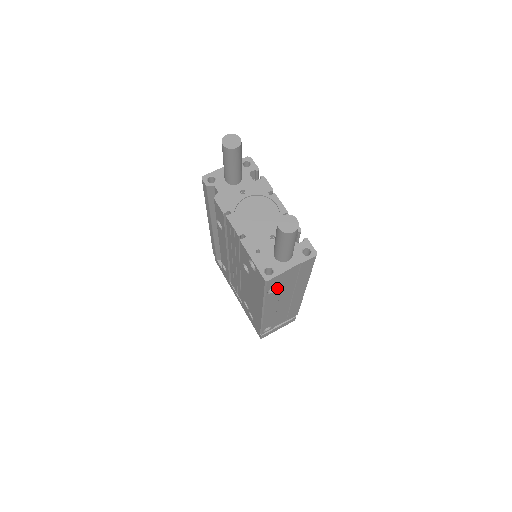
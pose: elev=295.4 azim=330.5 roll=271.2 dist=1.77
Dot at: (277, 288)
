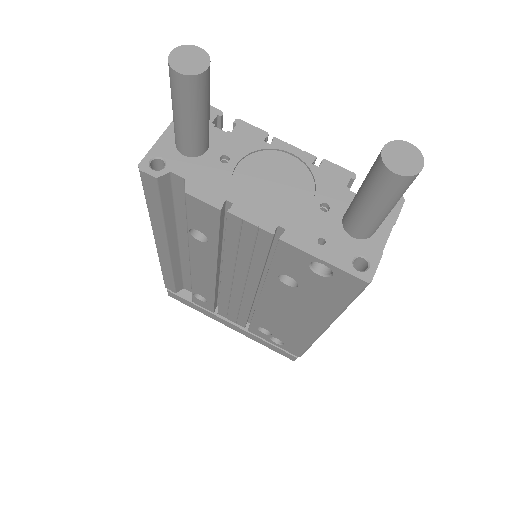
Dot at: occluded
